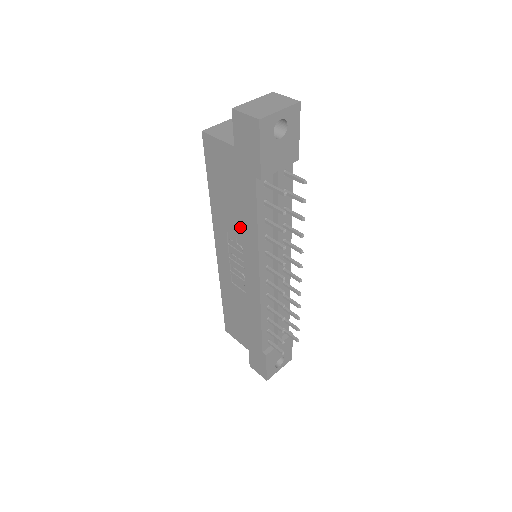
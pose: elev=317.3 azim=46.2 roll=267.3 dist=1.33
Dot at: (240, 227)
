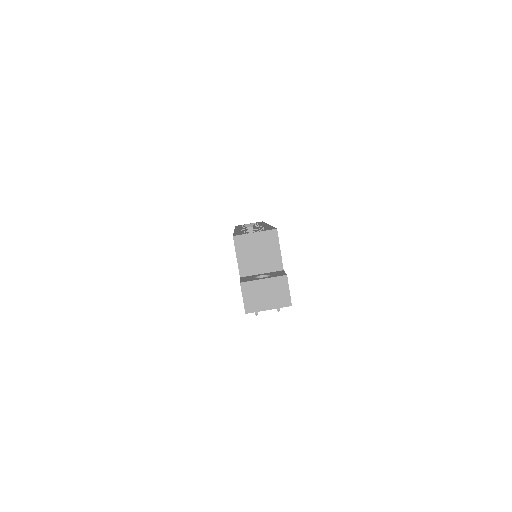
Dot at: occluded
